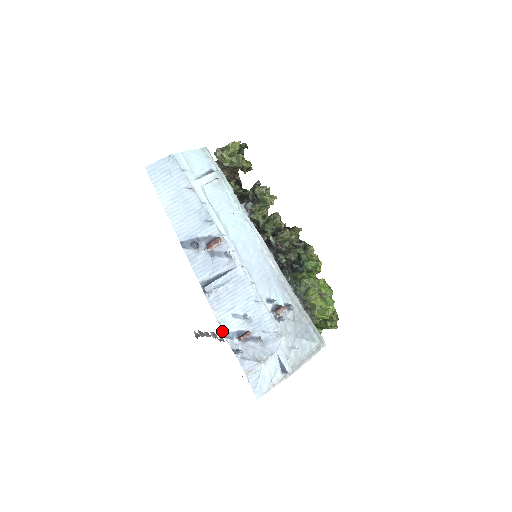
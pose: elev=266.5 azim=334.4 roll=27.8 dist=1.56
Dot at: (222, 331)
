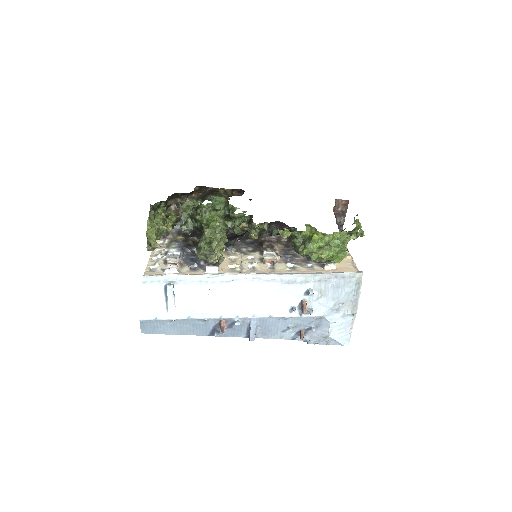
Dot at: occluded
